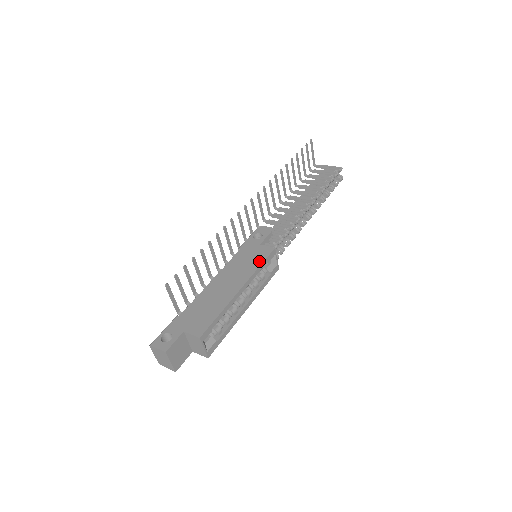
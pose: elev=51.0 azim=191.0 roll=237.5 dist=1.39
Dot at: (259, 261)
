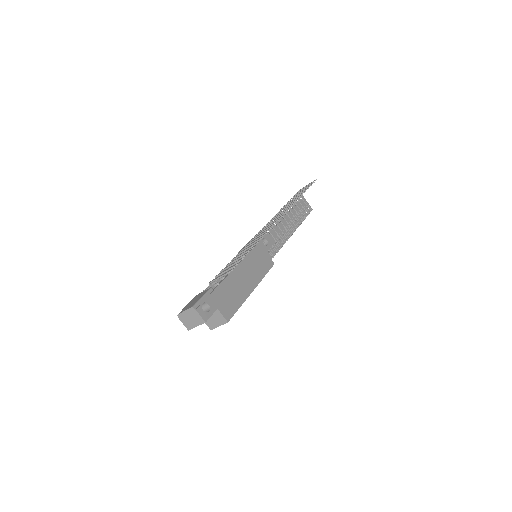
Dot at: (265, 270)
